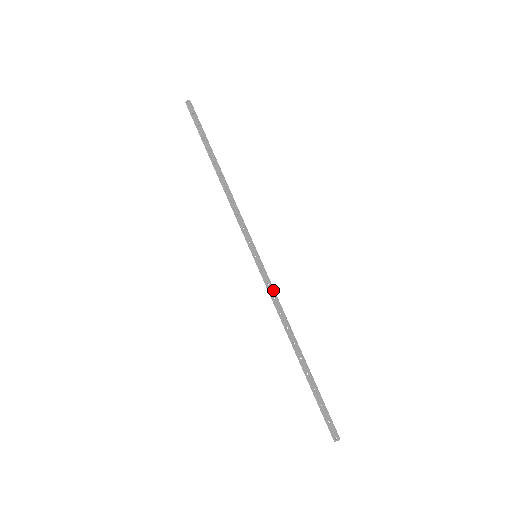
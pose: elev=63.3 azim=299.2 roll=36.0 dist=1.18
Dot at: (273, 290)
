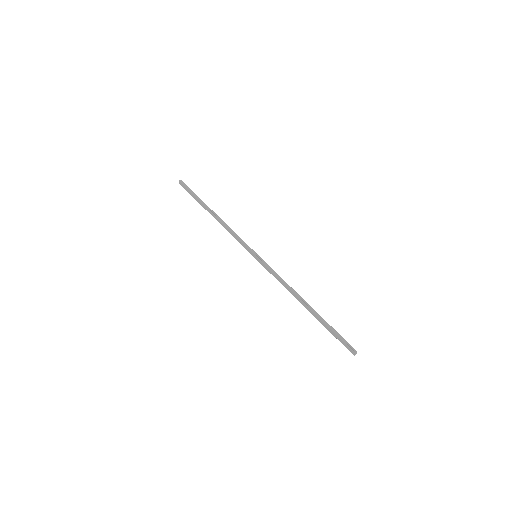
Dot at: (273, 273)
